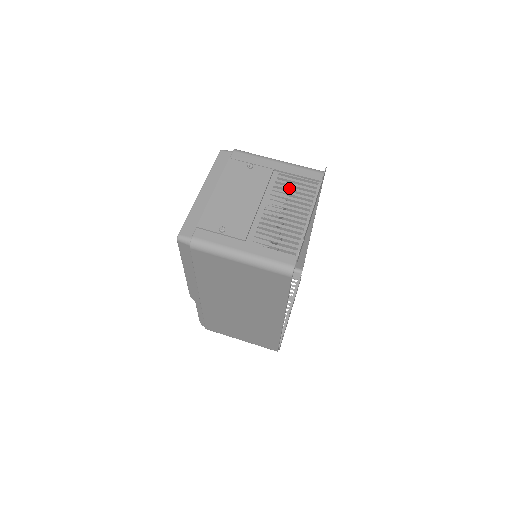
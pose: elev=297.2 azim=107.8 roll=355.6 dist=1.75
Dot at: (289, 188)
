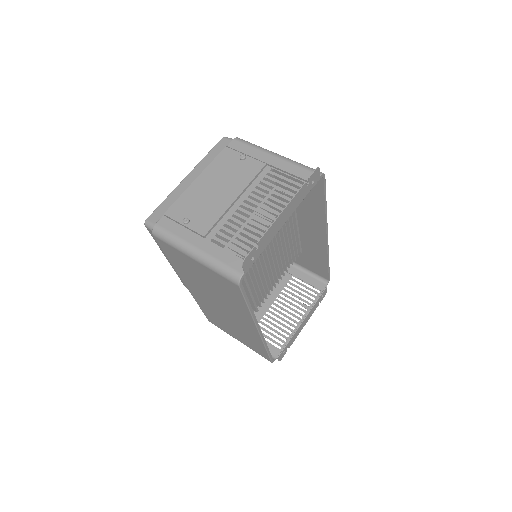
Dot at: (275, 186)
